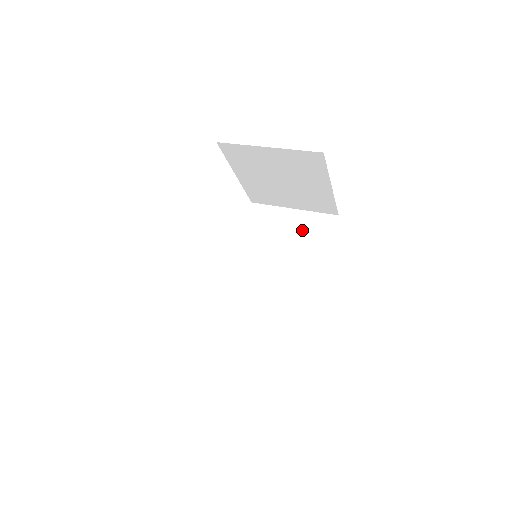
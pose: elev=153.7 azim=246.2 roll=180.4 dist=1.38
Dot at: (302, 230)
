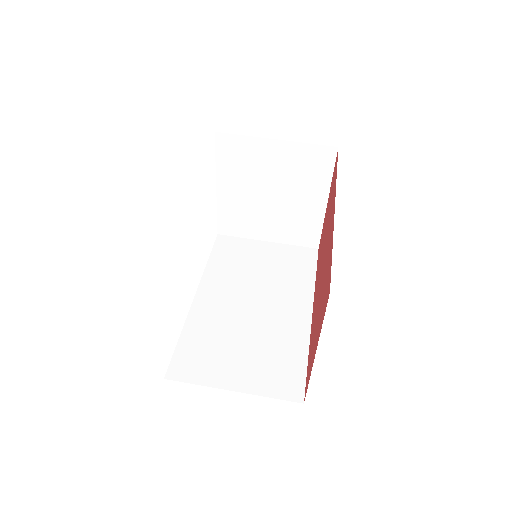
Dot at: (281, 260)
